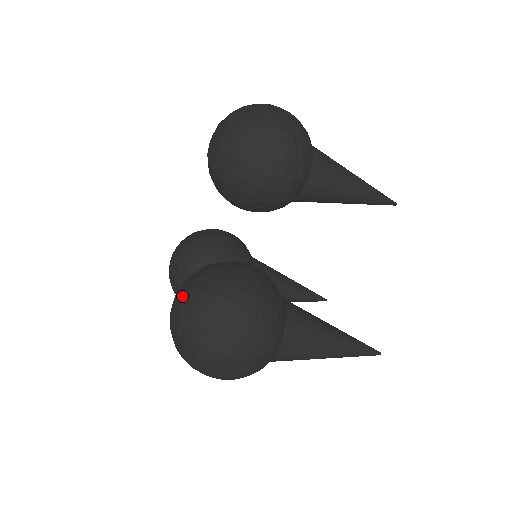
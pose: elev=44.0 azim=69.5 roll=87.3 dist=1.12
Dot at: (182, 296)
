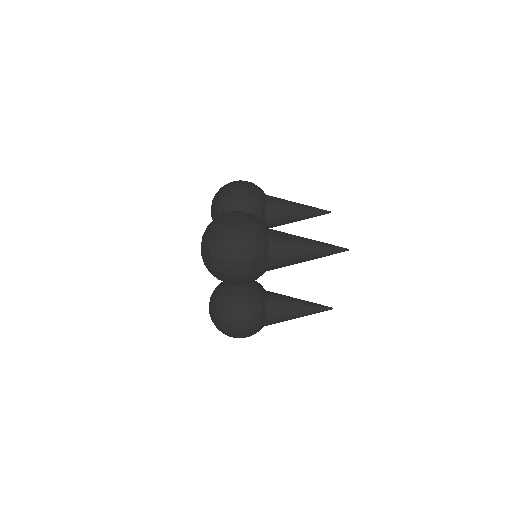
Dot at: occluded
